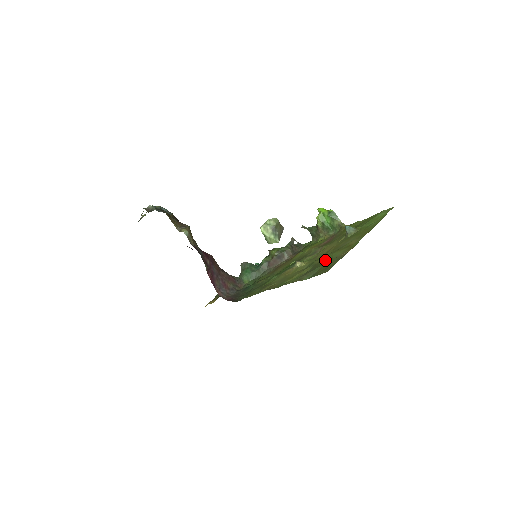
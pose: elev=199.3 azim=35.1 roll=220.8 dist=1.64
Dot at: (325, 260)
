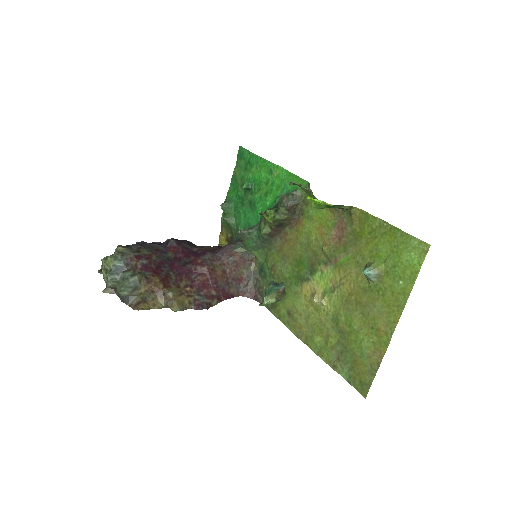
Dot at: (353, 340)
